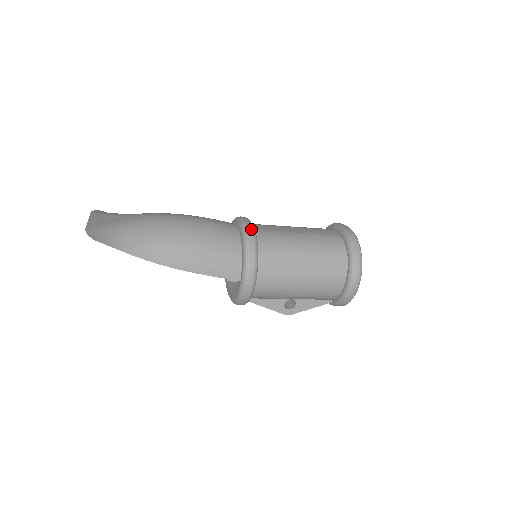
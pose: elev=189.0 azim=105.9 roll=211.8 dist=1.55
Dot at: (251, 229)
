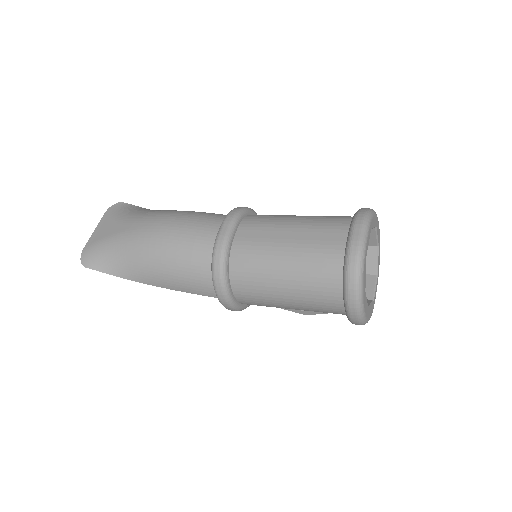
Dot at: (220, 248)
